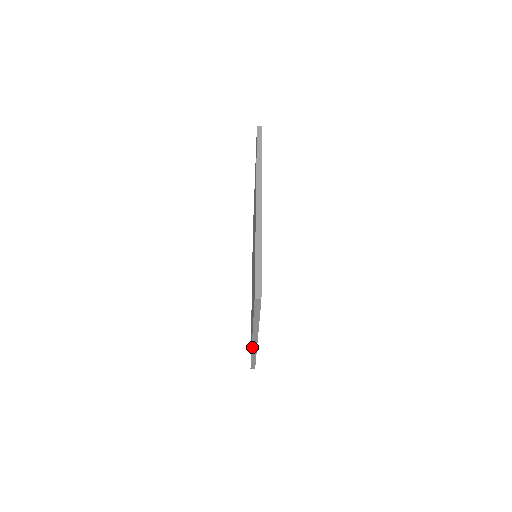
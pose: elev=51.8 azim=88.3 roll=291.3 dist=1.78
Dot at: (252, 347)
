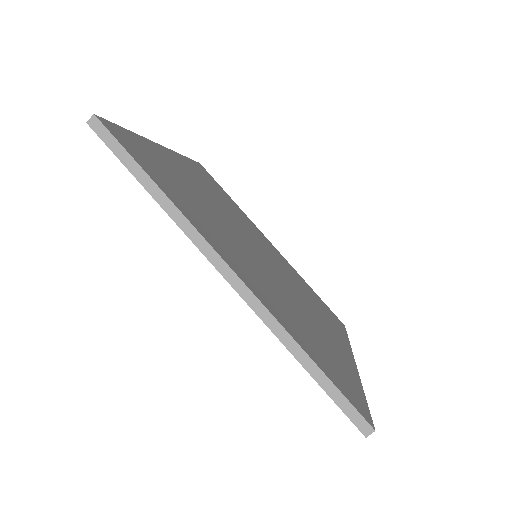
Dot at: occluded
